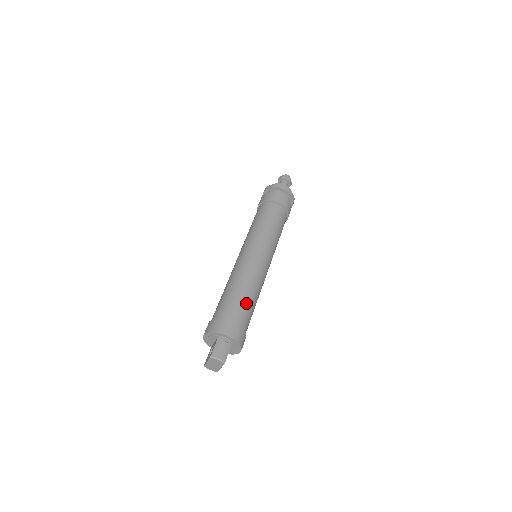
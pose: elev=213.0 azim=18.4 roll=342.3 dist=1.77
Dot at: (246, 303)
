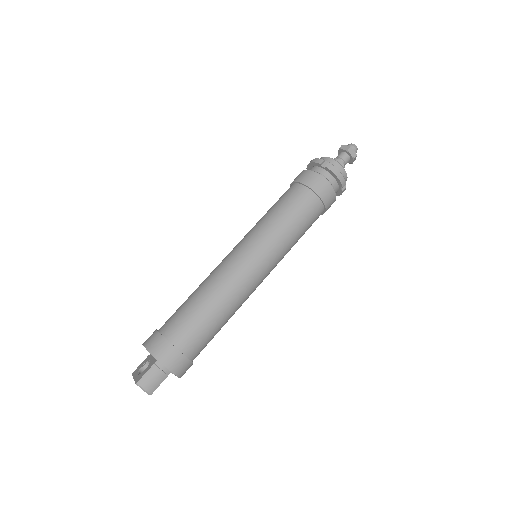
Dot at: (209, 328)
